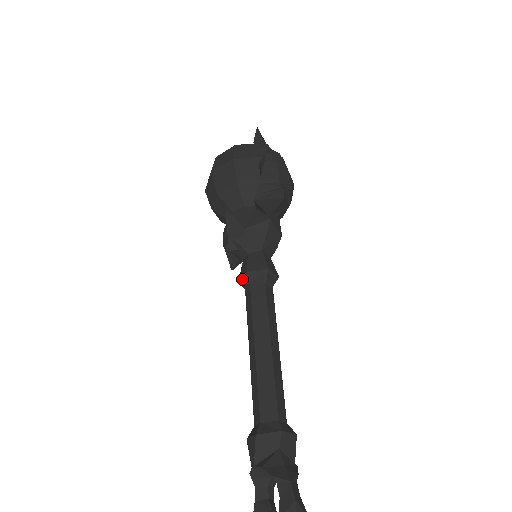
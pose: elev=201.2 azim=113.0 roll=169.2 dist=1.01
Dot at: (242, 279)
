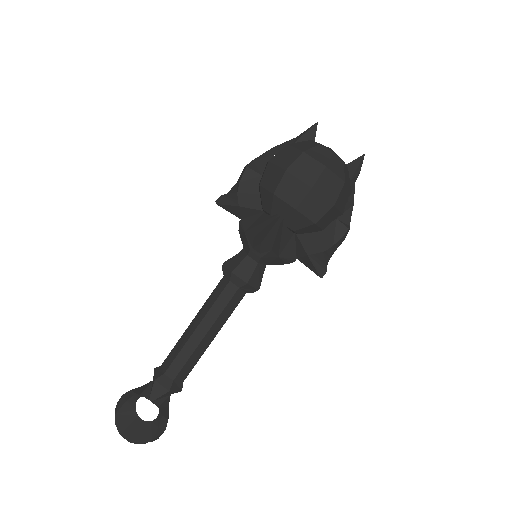
Dot at: (238, 278)
